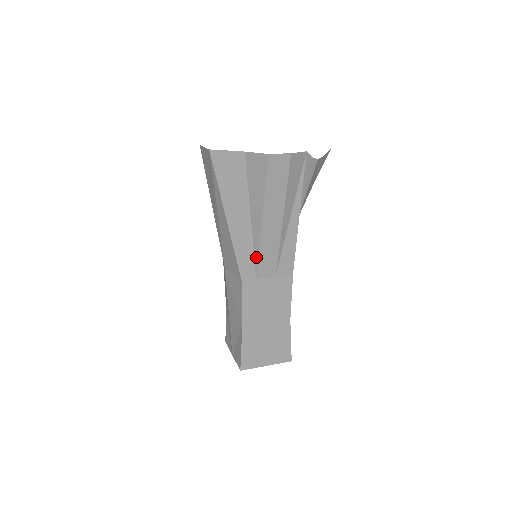
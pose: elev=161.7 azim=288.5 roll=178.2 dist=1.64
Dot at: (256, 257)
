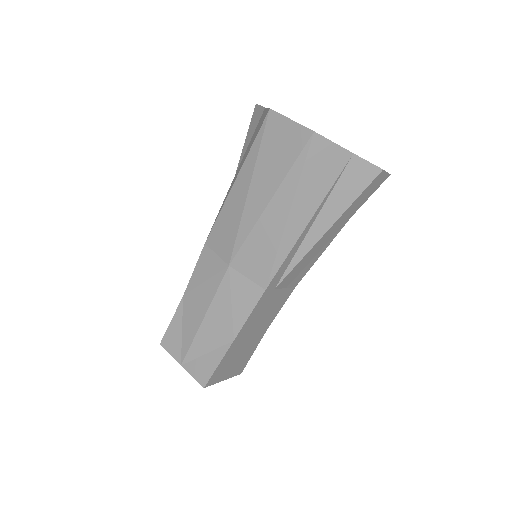
Dot at: (291, 267)
